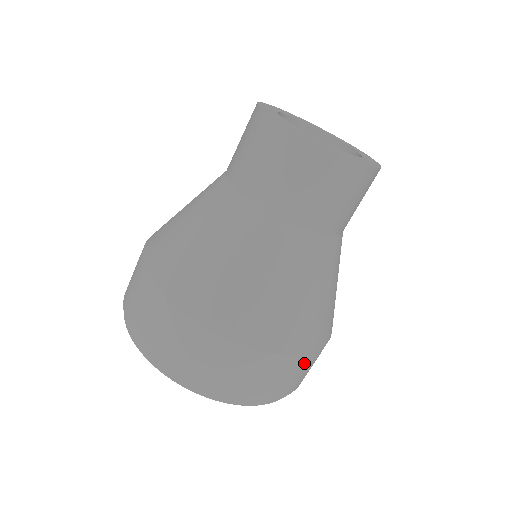
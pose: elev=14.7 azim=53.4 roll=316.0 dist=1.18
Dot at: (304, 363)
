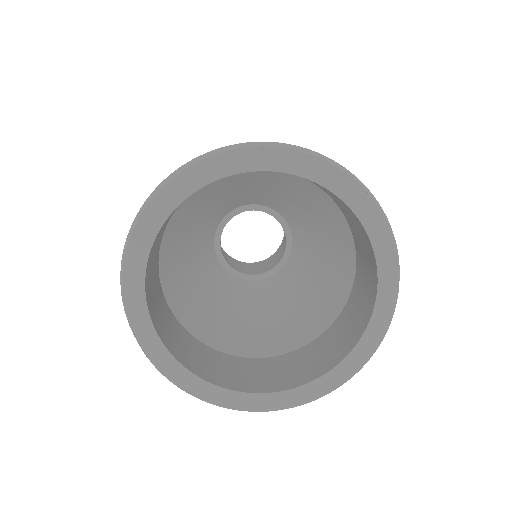
Dot at: occluded
